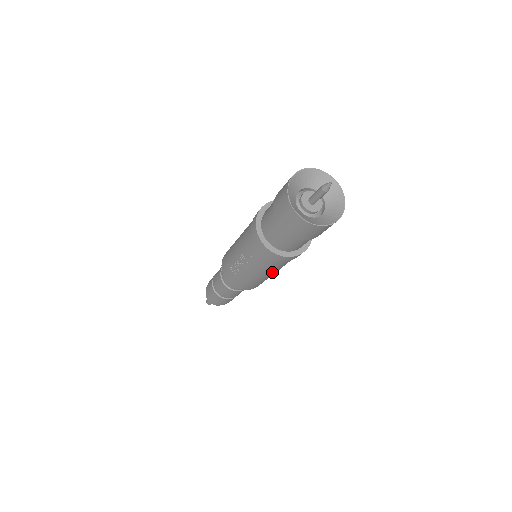
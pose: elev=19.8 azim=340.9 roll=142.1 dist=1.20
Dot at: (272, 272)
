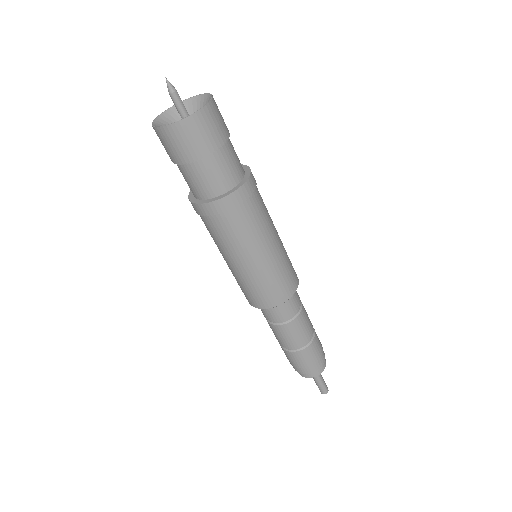
Dot at: (246, 251)
